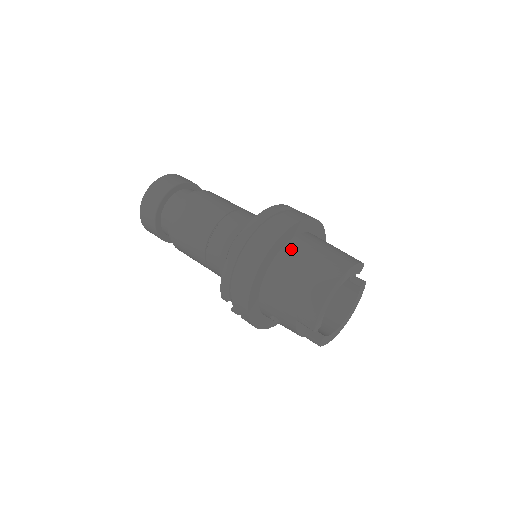
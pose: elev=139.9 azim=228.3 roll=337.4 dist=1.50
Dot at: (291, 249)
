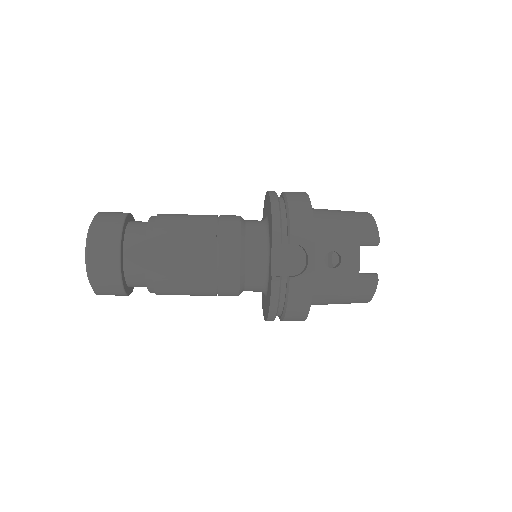
Dot at: occluded
